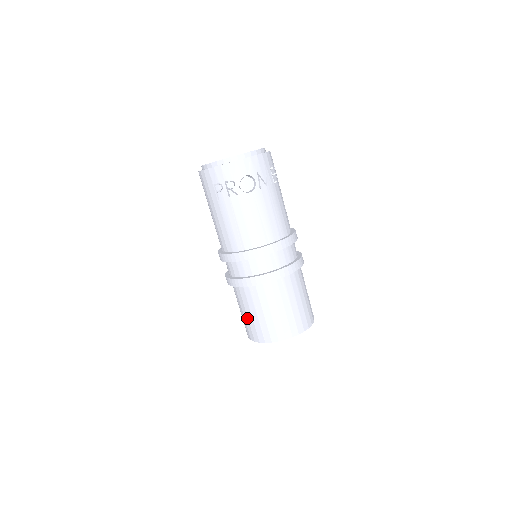
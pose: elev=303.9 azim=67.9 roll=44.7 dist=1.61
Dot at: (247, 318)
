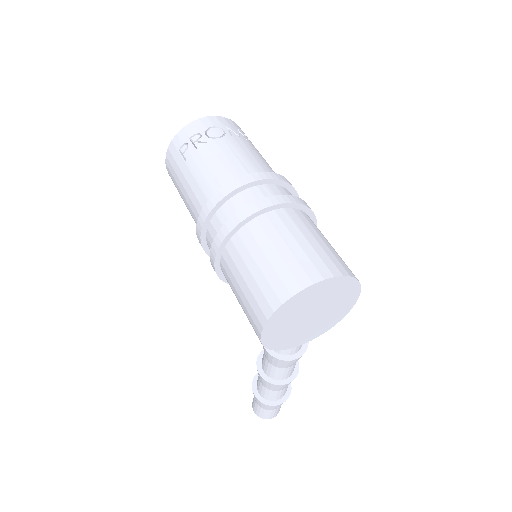
Dot at: (247, 288)
